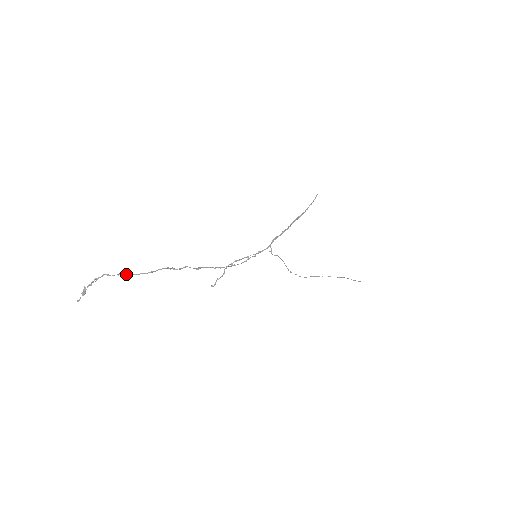
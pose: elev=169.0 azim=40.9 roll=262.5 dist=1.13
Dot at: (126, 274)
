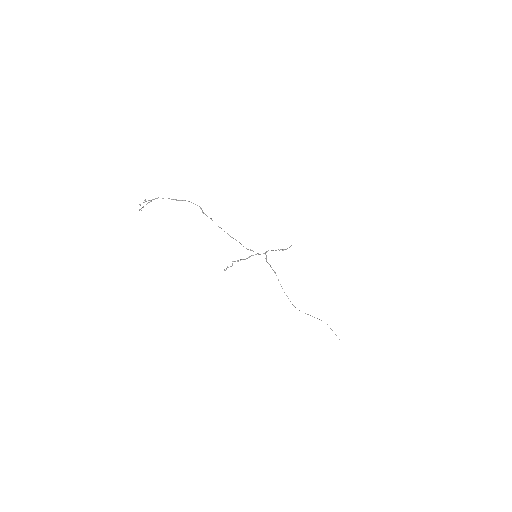
Dot at: (174, 199)
